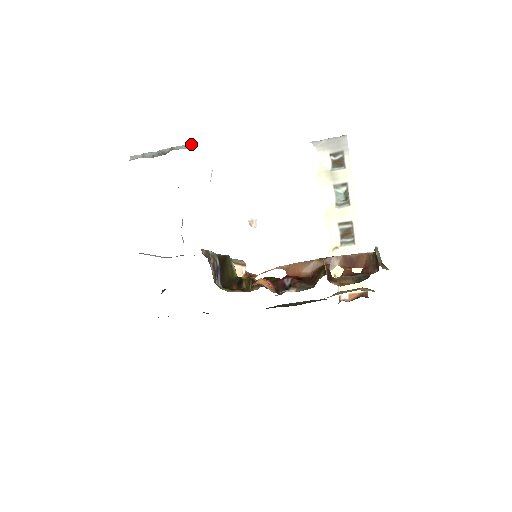
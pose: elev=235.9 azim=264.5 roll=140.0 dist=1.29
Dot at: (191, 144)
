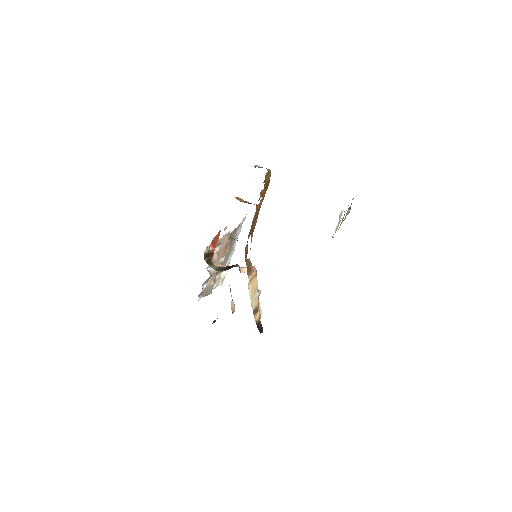
Dot at: occluded
